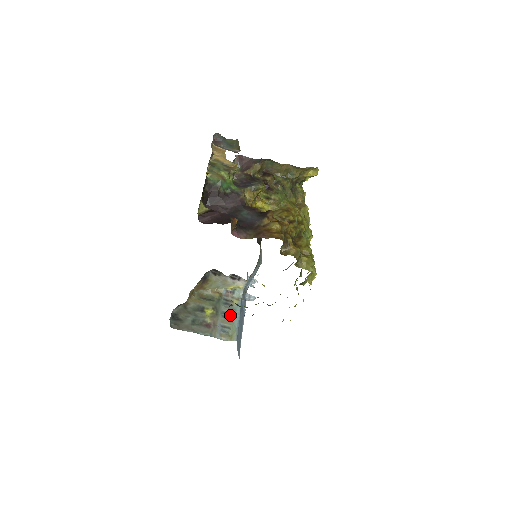
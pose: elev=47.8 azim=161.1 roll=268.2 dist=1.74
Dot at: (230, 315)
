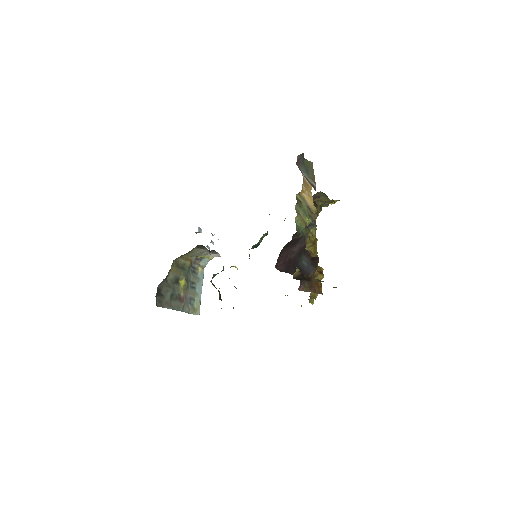
Dot at: (195, 285)
